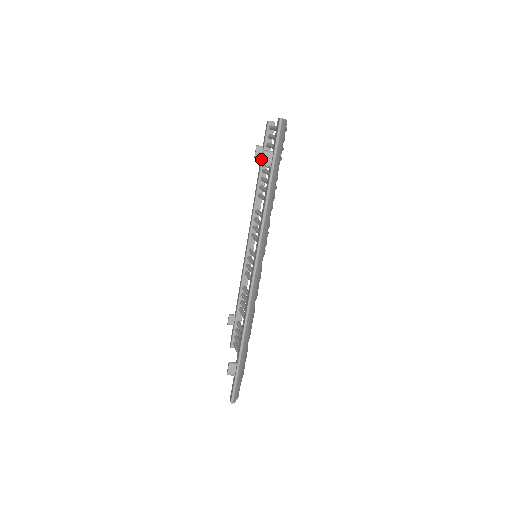
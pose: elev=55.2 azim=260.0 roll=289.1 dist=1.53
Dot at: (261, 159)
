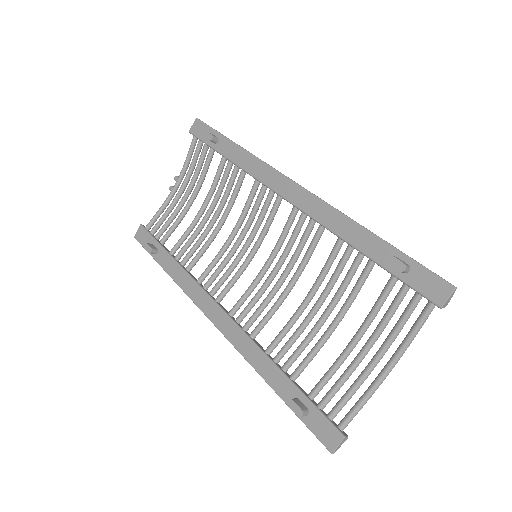
Dot at: (386, 266)
